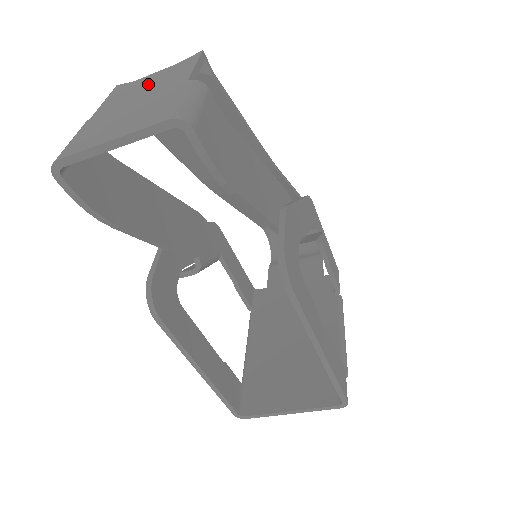
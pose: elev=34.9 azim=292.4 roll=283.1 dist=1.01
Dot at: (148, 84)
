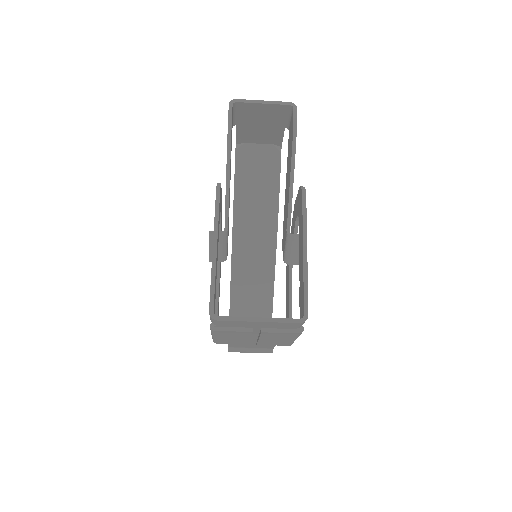
Dot at: occluded
